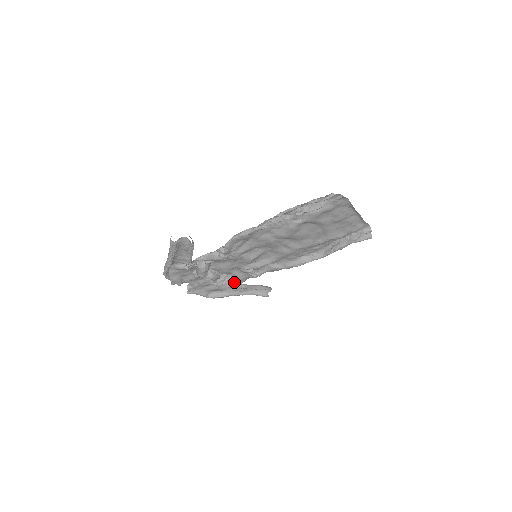
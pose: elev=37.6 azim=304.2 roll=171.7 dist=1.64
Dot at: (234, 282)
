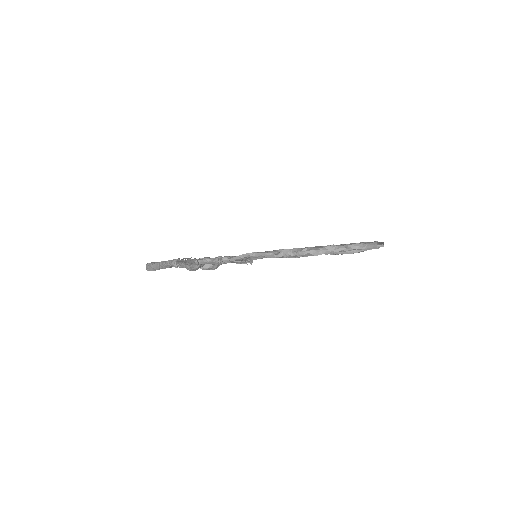
Dot at: occluded
